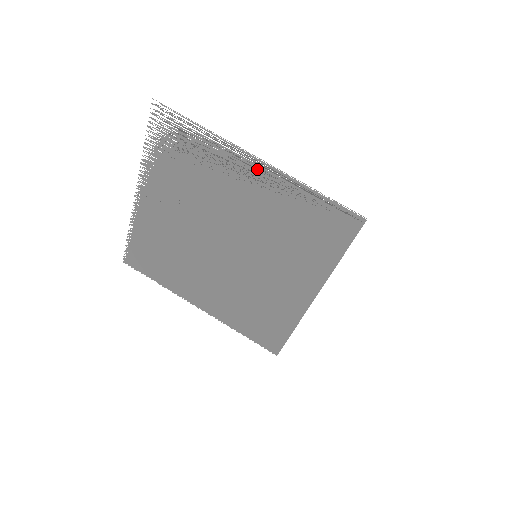
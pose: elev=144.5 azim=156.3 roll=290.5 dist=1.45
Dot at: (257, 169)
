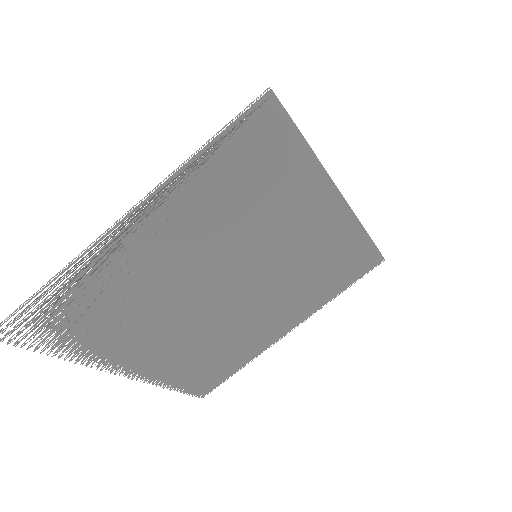
Dot at: (135, 226)
